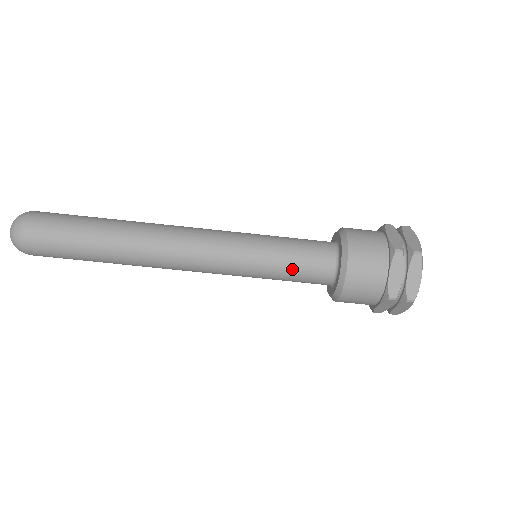
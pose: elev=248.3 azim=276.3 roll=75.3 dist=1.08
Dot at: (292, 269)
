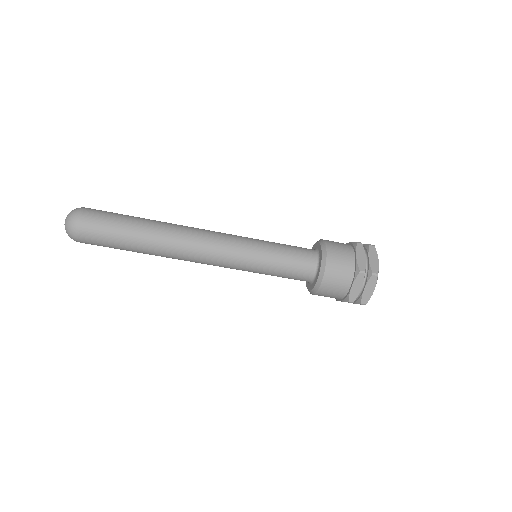
Dot at: occluded
